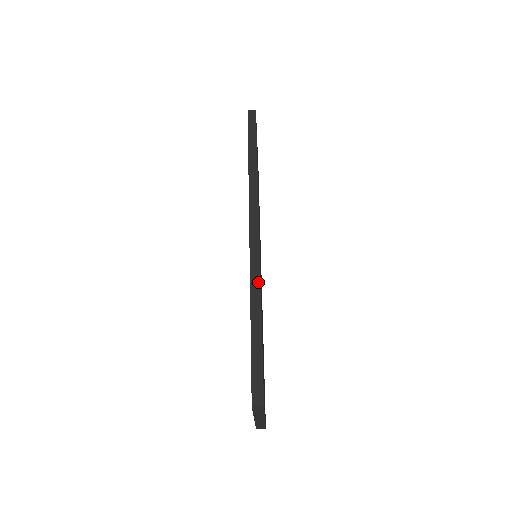
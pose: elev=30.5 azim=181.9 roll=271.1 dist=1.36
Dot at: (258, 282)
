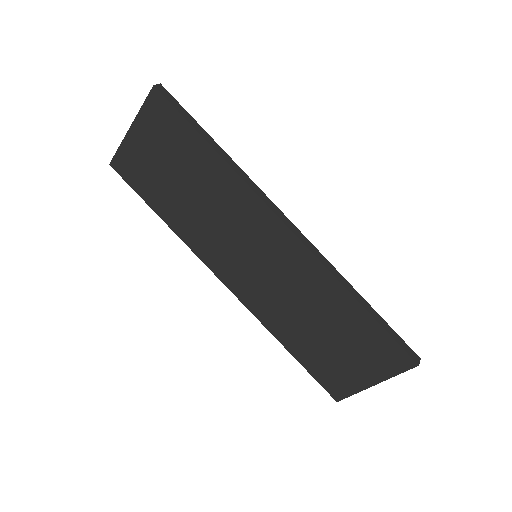
Dot at: (337, 272)
